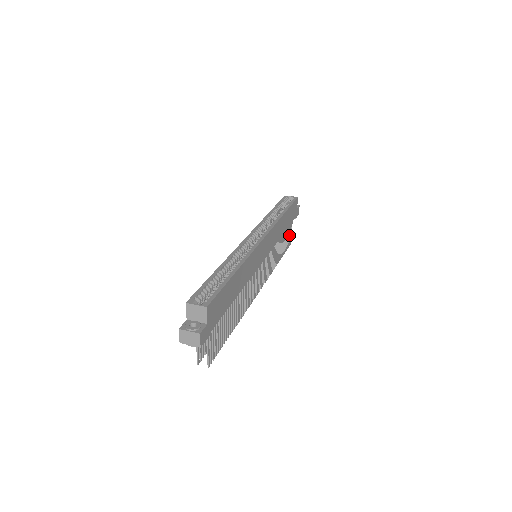
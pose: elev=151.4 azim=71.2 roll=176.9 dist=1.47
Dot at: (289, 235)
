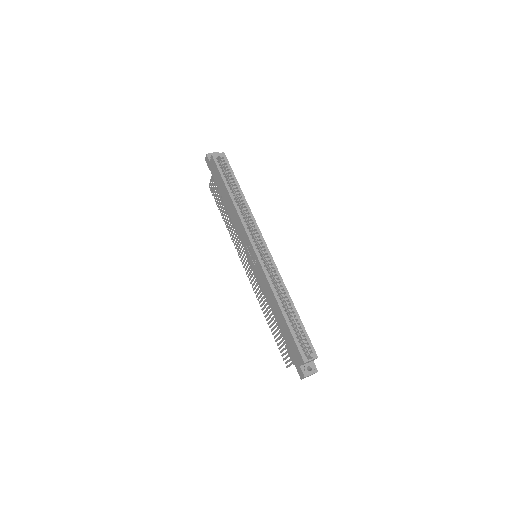
Dot at: occluded
